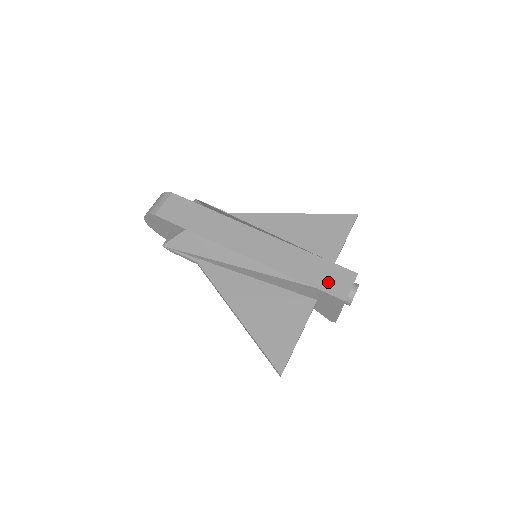
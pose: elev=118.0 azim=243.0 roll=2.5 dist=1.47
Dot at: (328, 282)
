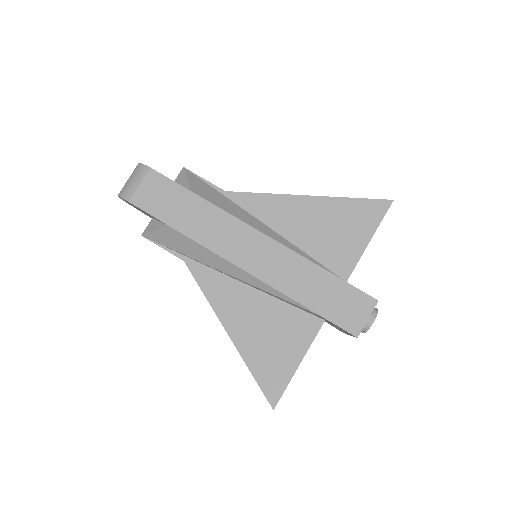
Dot at: (339, 310)
